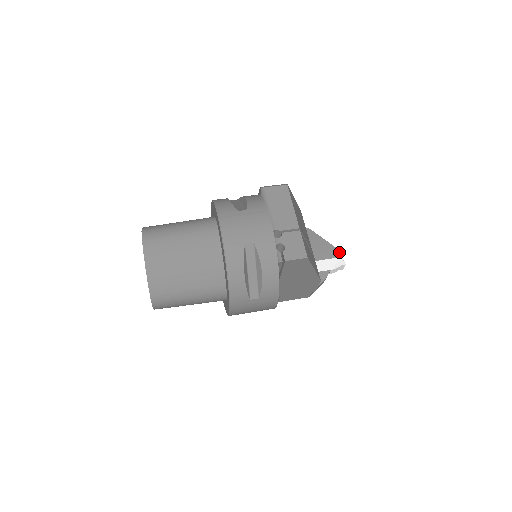
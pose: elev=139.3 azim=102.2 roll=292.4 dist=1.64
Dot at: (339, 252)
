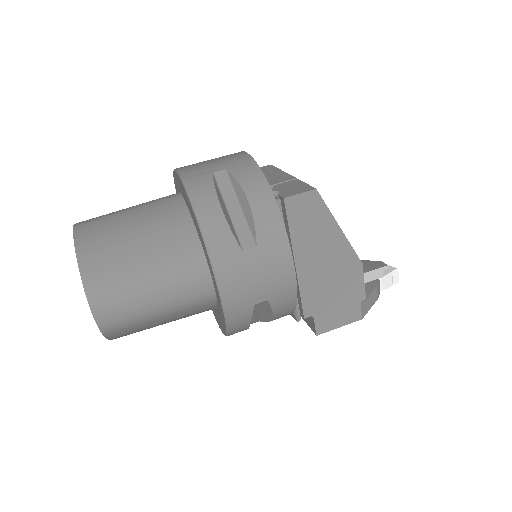
Dot at: (382, 262)
